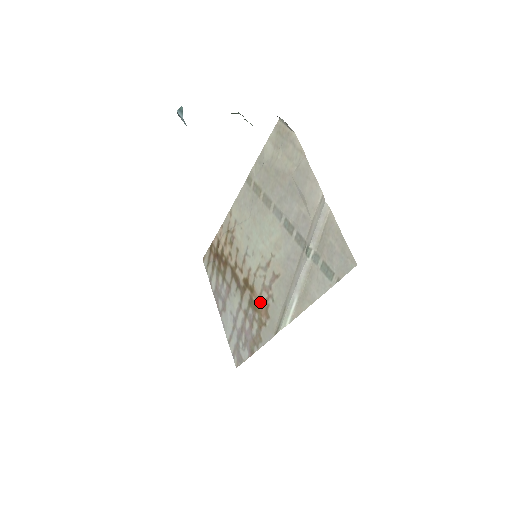
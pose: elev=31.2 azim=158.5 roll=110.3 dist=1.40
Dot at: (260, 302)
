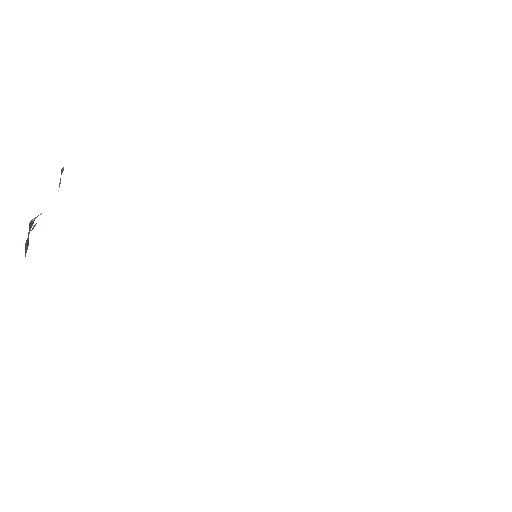
Dot at: occluded
